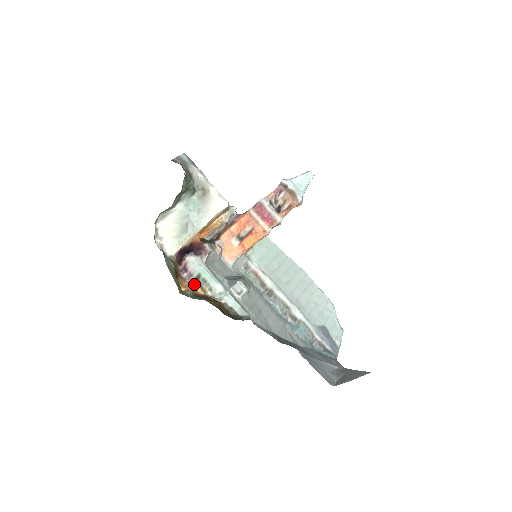
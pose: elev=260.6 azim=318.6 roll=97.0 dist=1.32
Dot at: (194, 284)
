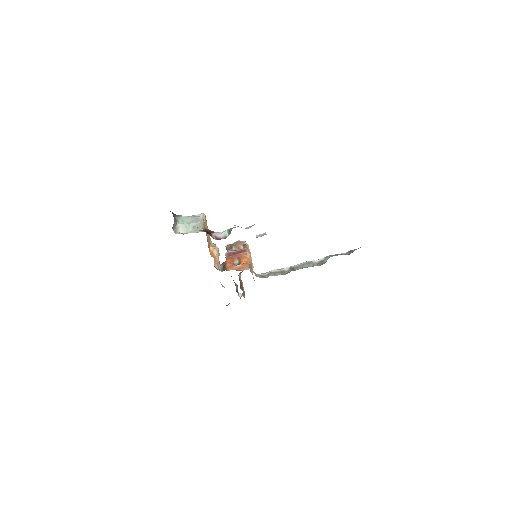
Dot at: occluded
